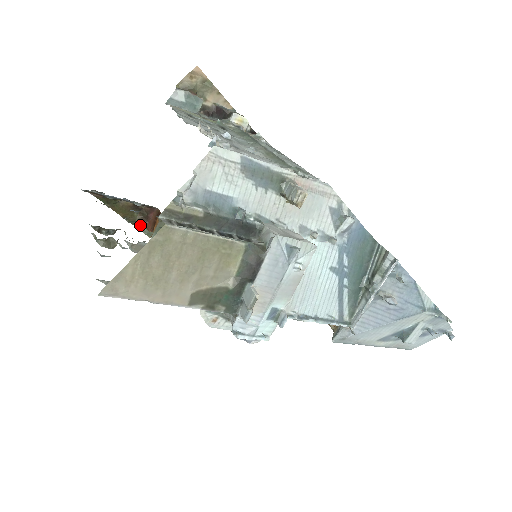
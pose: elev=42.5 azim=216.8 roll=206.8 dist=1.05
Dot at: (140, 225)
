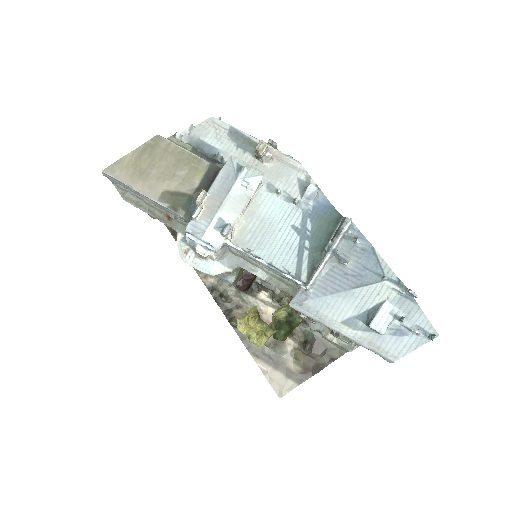
Dot at: occluded
